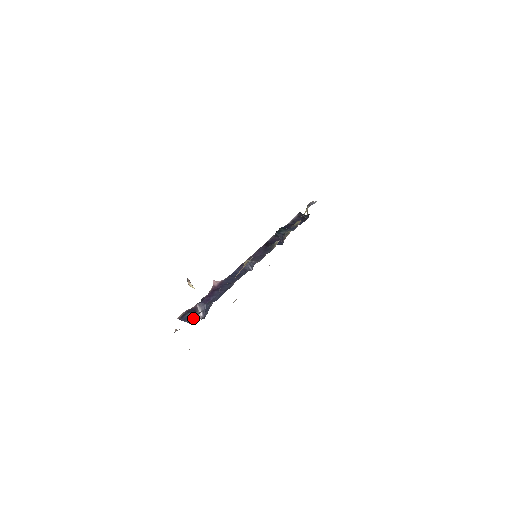
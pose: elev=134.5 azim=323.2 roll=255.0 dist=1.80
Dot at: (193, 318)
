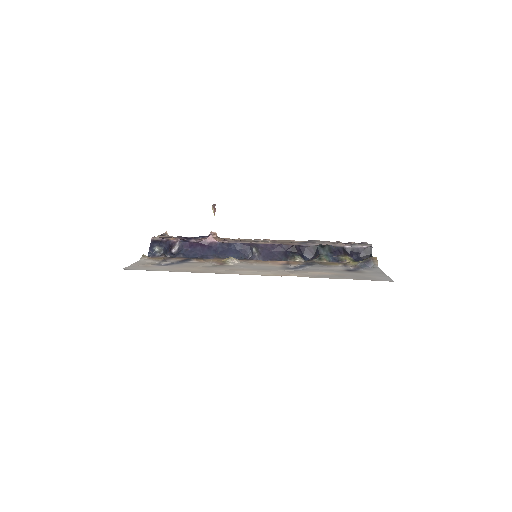
Dot at: (153, 254)
